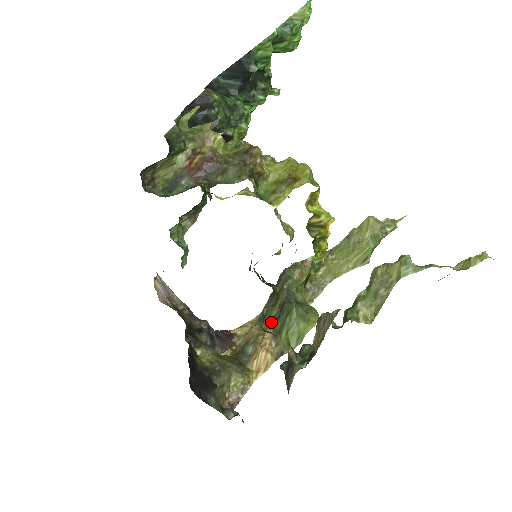
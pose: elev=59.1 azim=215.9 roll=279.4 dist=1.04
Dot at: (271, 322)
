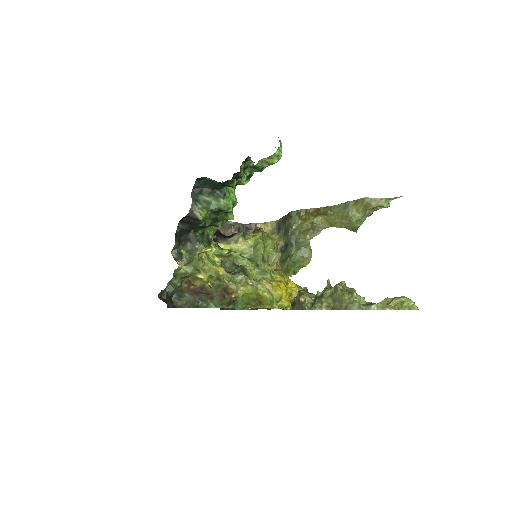
Dot at: (279, 250)
